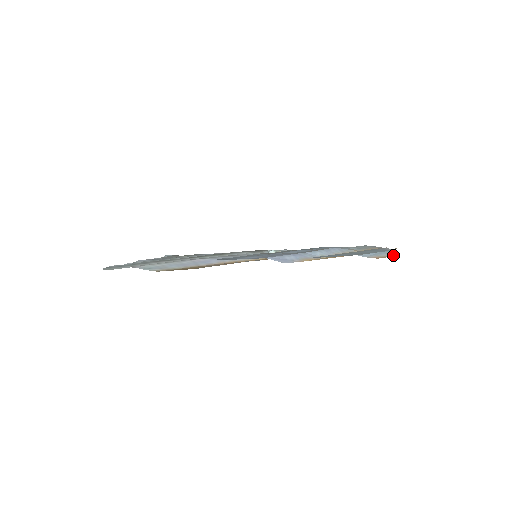
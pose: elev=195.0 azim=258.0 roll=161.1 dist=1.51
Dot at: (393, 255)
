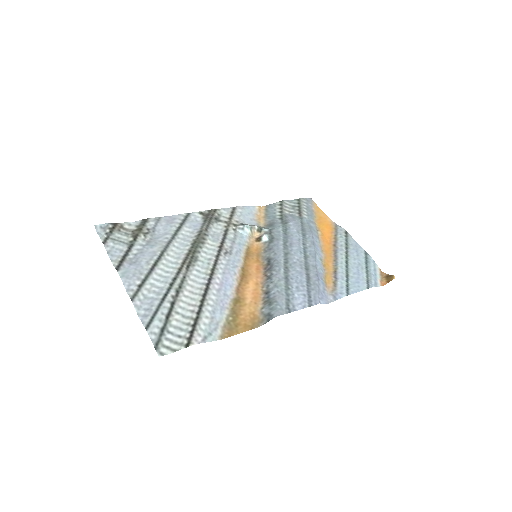
Dot at: (381, 271)
